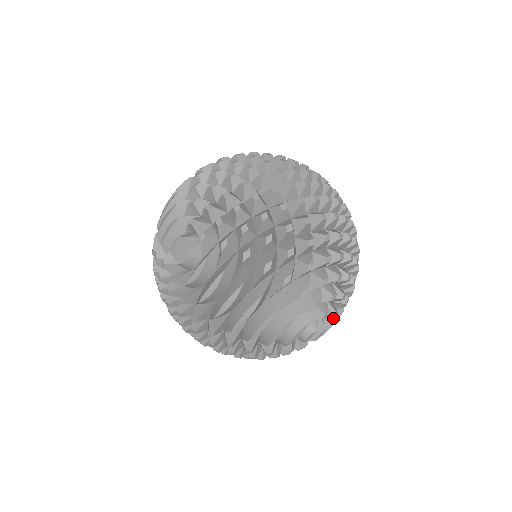
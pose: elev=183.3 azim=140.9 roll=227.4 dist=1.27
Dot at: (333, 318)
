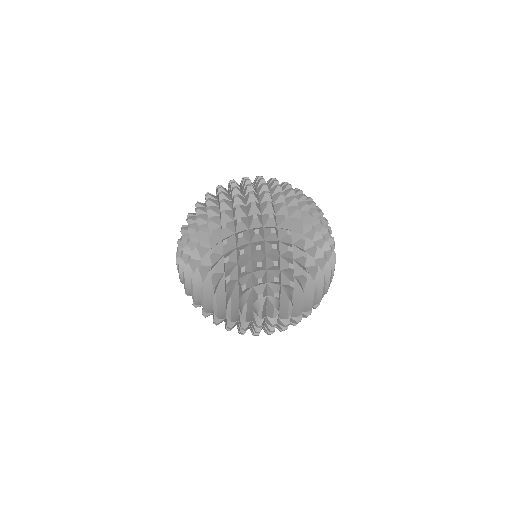
Dot at: (286, 298)
